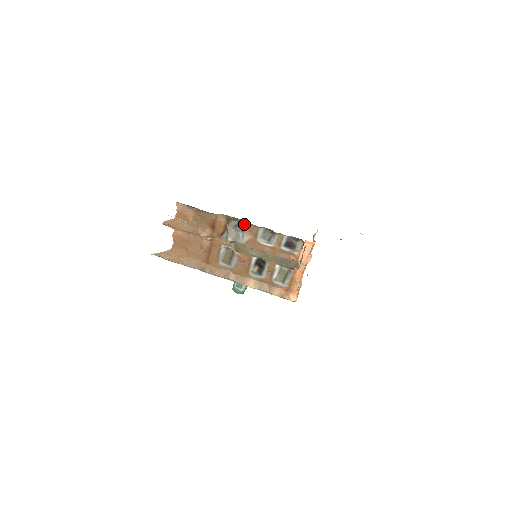
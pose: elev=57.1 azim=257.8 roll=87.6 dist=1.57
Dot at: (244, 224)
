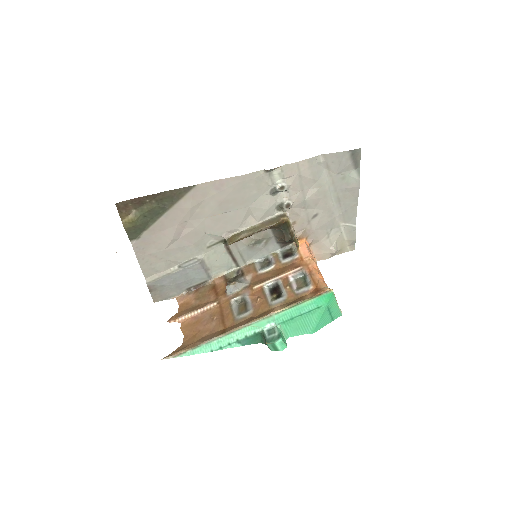
Dot at: (241, 272)
